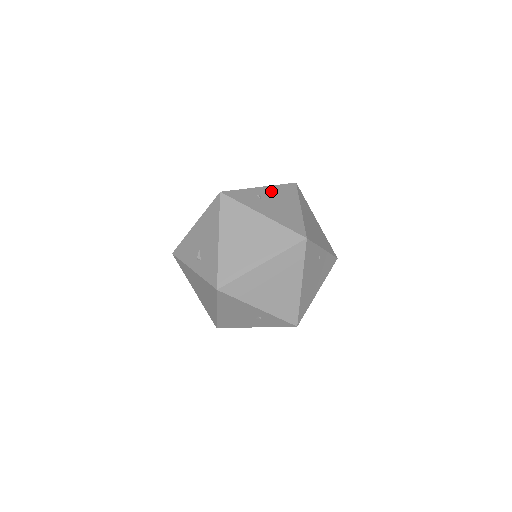
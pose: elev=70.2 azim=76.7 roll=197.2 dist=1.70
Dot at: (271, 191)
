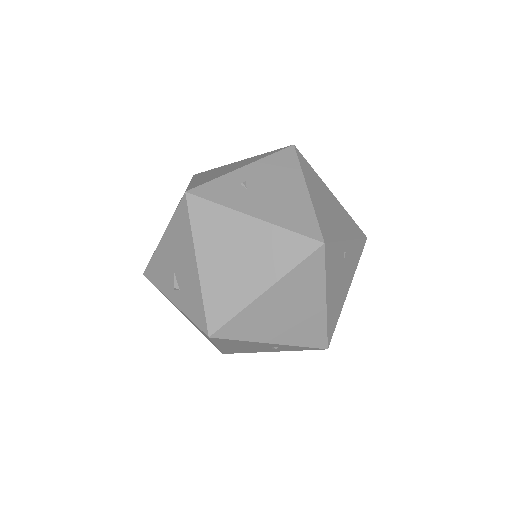
Dot at: (260, 170)
